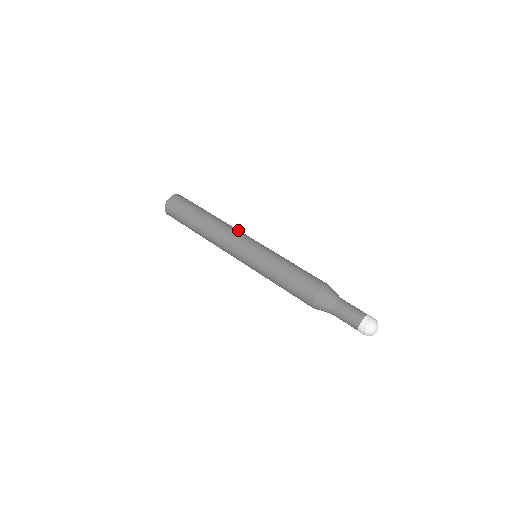
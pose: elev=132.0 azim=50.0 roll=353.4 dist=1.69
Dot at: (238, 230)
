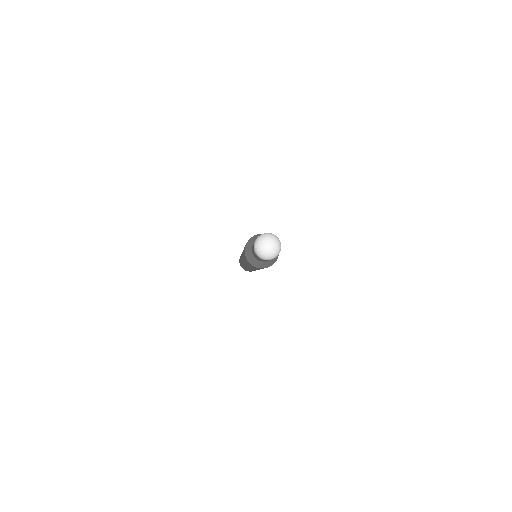
Dot at: occluded
